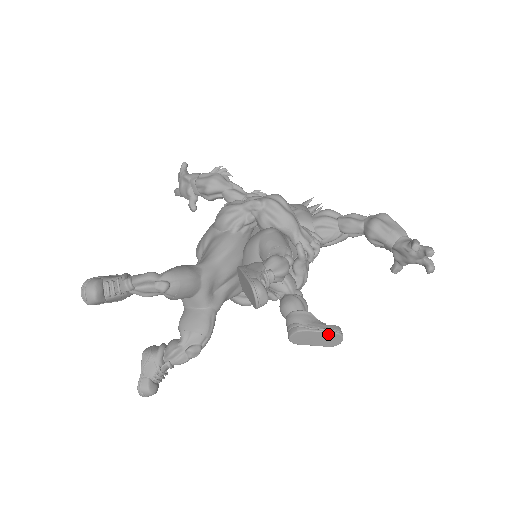
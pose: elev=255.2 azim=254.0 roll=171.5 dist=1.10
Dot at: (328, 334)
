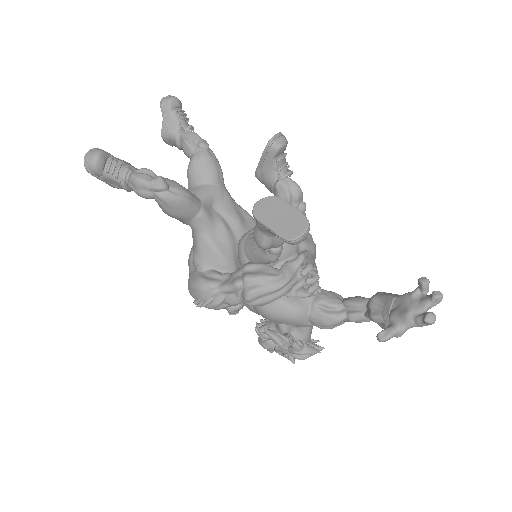
Dot at: (297, 214)
